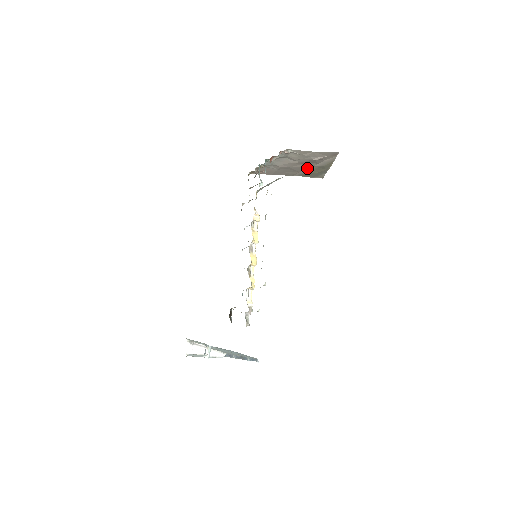
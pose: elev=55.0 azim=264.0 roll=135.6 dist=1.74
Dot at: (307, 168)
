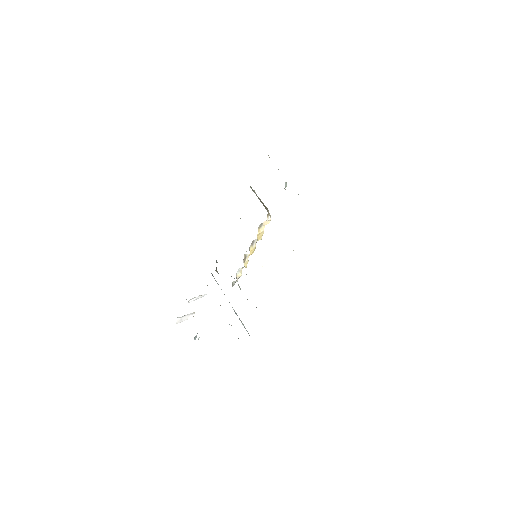
Dot at: occluded
